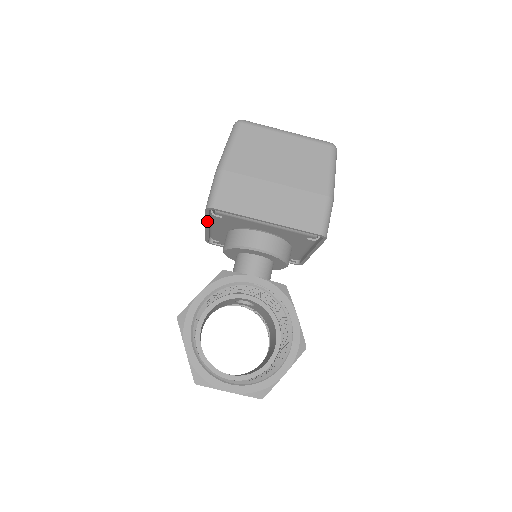
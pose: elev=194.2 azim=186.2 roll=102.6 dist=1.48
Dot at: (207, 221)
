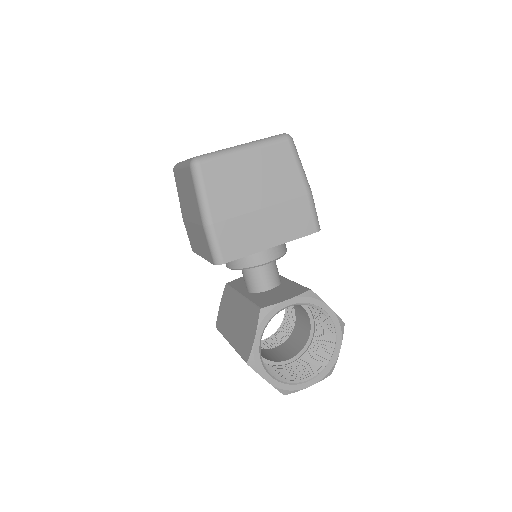
Dot at: occluded
